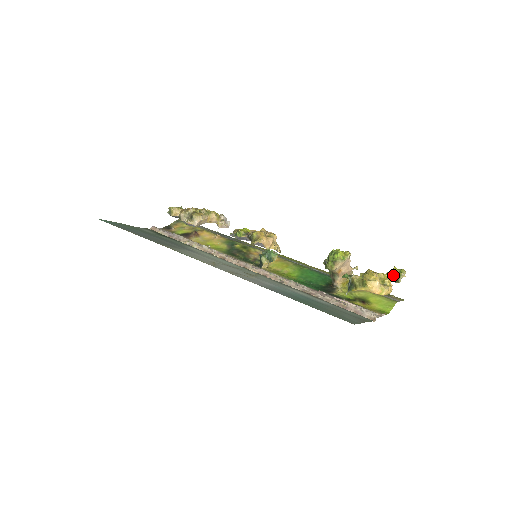
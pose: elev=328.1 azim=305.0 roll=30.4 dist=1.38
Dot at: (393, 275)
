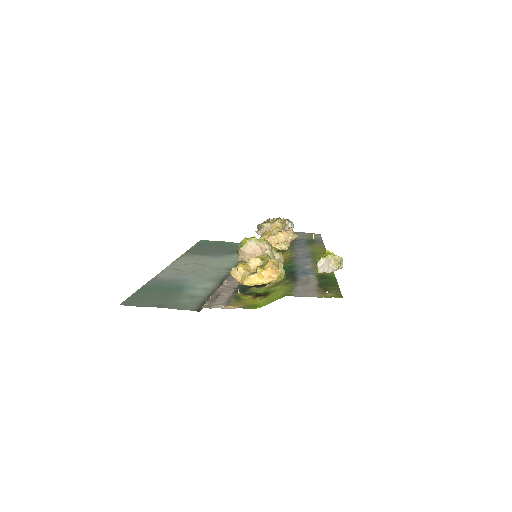
Dot at: occluded
